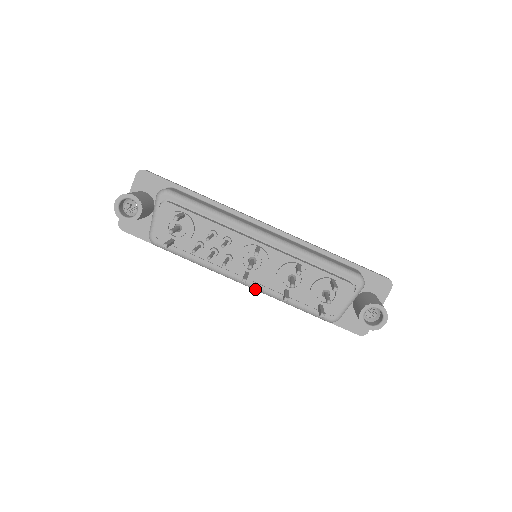
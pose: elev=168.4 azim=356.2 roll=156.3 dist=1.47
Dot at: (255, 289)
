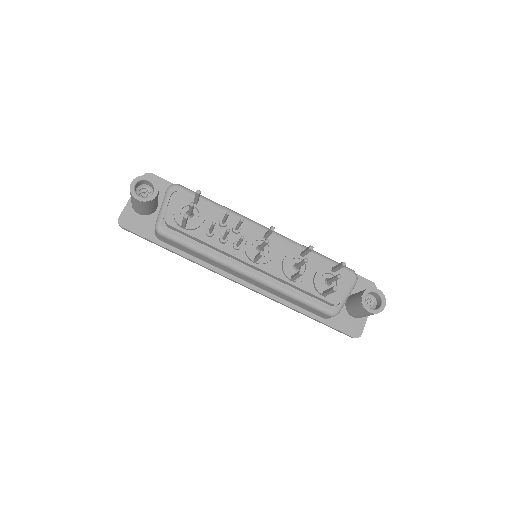
Dot at: (260, 281)
